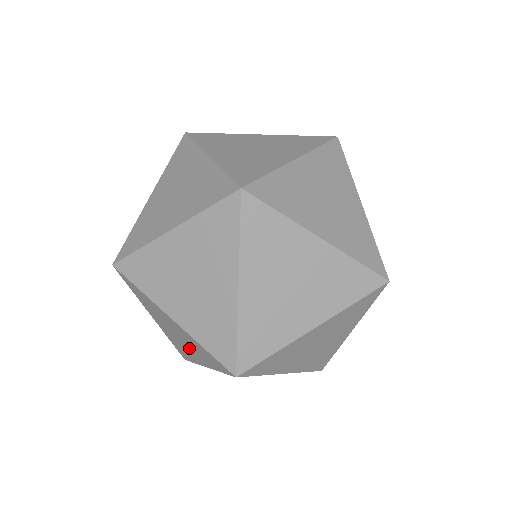
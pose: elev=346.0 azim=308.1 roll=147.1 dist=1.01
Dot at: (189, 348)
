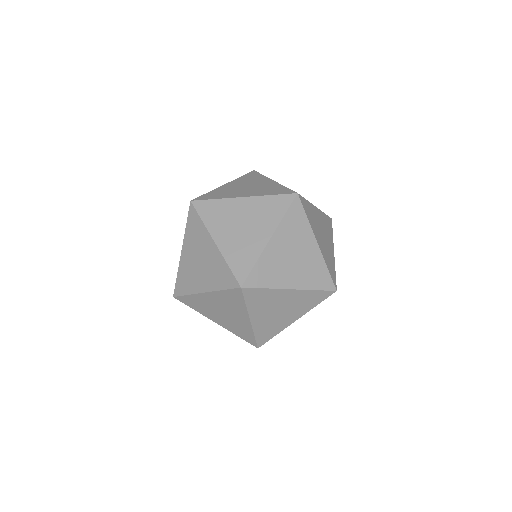
Dot at: (202, 274)
